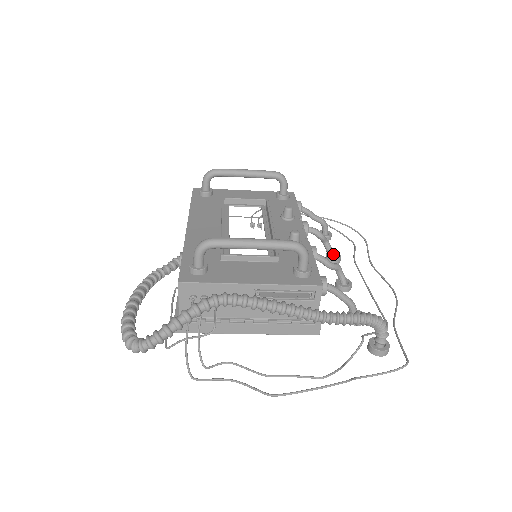
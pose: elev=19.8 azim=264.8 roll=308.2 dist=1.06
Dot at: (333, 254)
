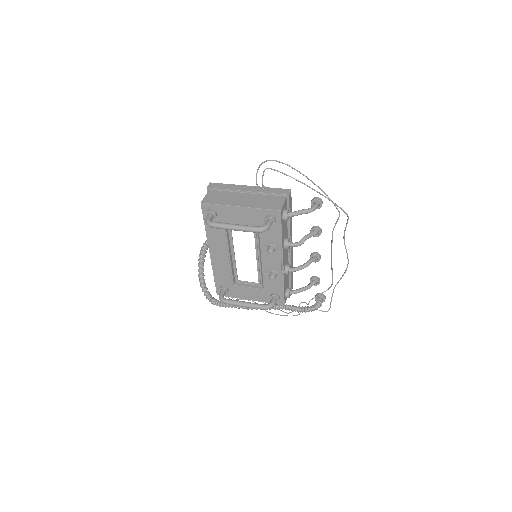
Dot at: (314, 235)
